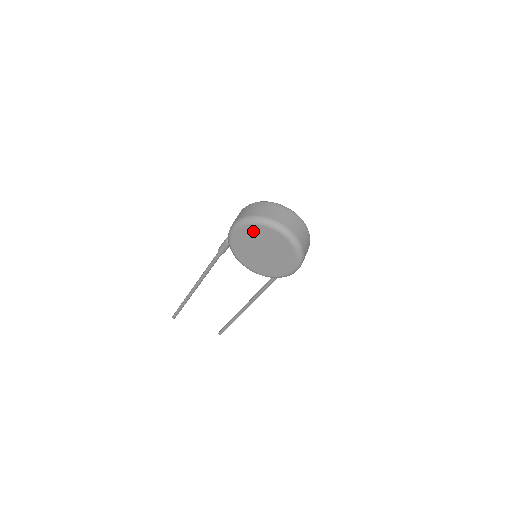
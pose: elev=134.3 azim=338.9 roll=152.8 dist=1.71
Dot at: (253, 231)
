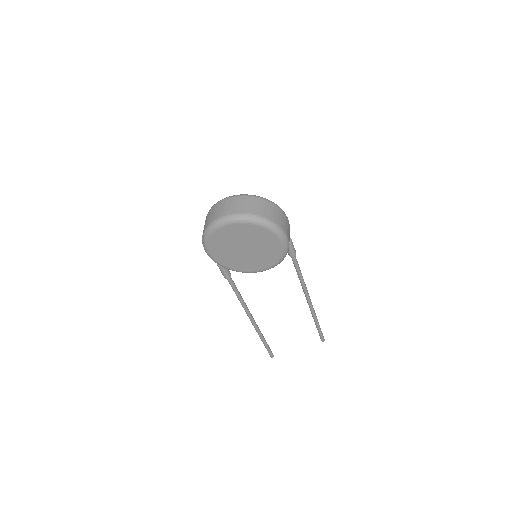
Dot at: (218, 240)
